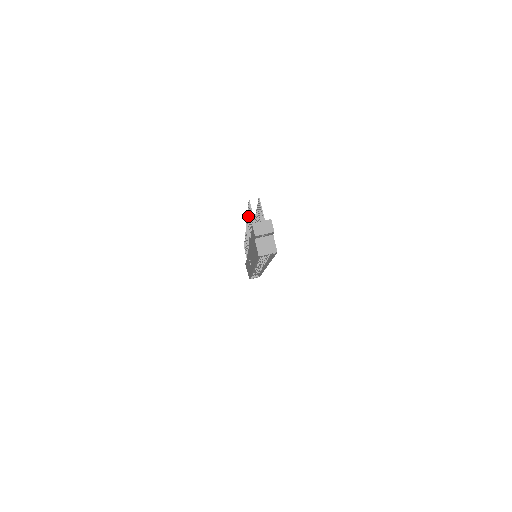
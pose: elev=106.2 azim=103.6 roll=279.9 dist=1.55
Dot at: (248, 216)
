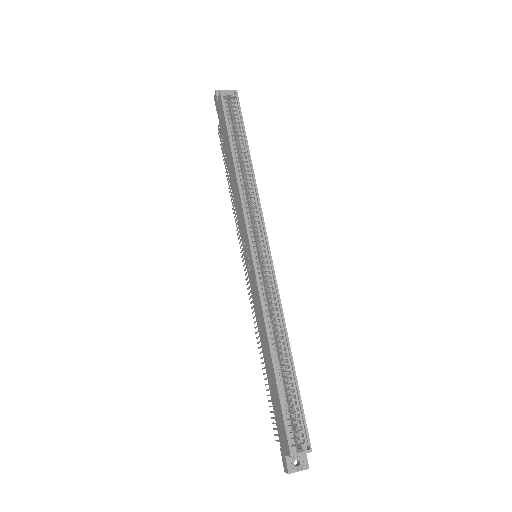
Dot at: (226, 170)
